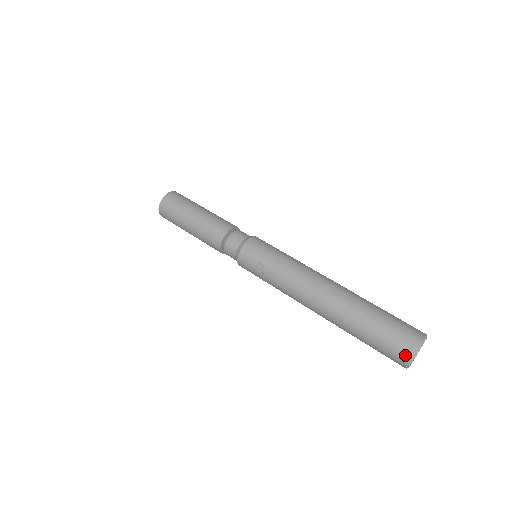
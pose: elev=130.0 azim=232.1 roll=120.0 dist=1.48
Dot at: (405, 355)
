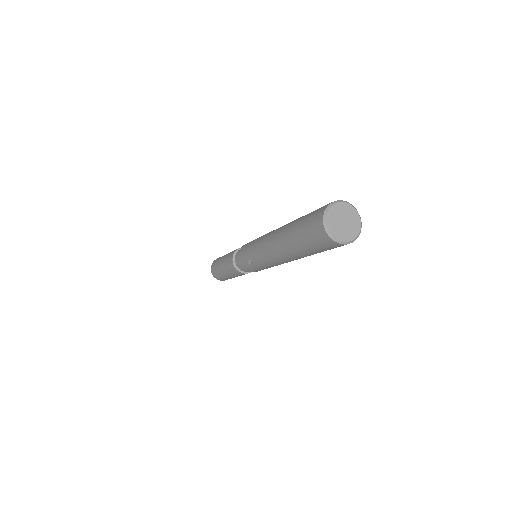
Dot at: (321, 232)
